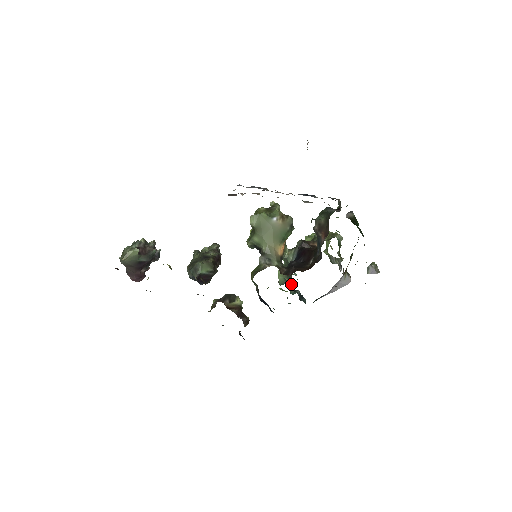
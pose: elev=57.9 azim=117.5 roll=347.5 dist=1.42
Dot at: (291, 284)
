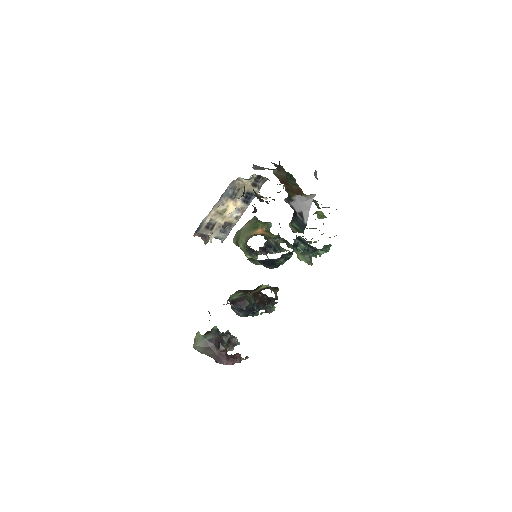
Dot at: occluded
